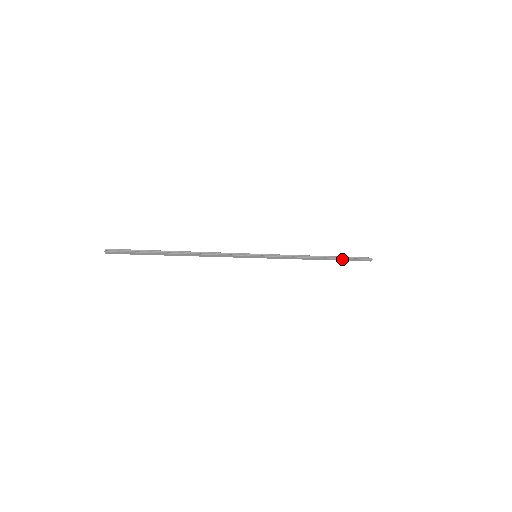
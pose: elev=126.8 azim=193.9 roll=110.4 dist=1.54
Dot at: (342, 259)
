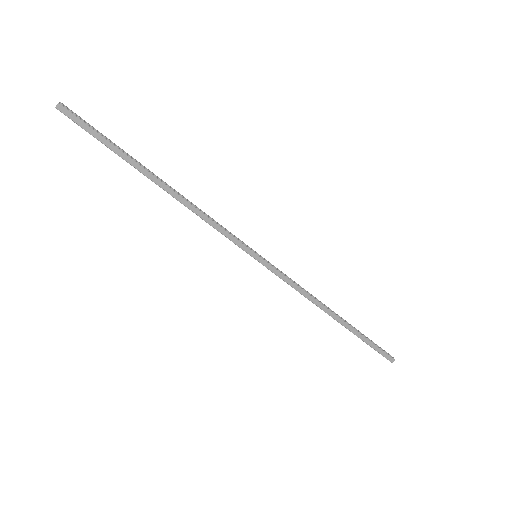
Dot at: (360, 334)
